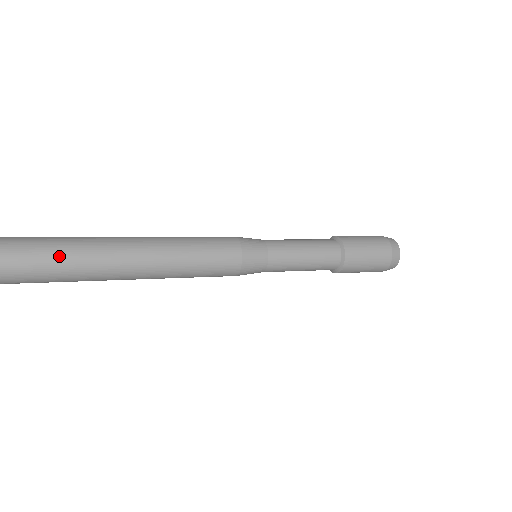
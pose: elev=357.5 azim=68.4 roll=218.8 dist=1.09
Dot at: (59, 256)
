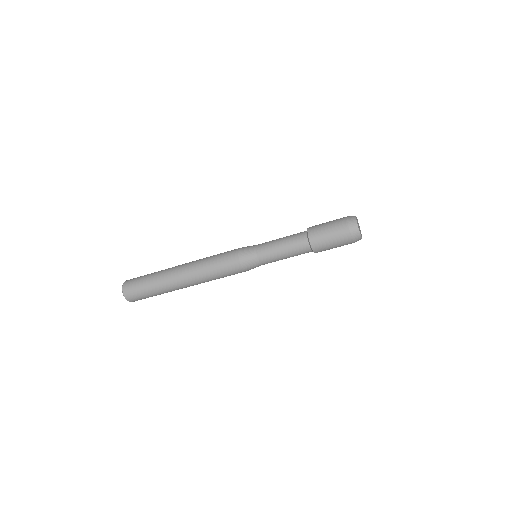
Dot at: (152, 281)
